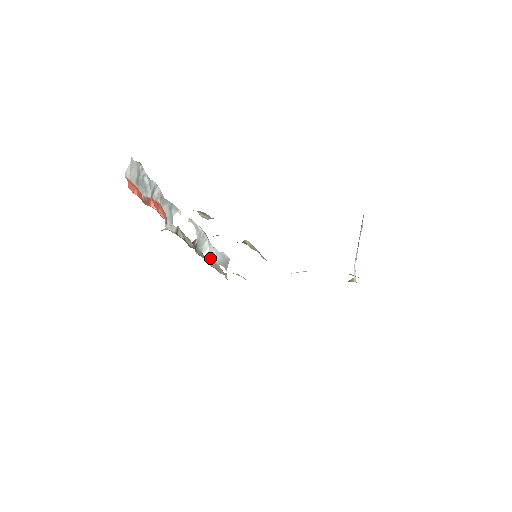
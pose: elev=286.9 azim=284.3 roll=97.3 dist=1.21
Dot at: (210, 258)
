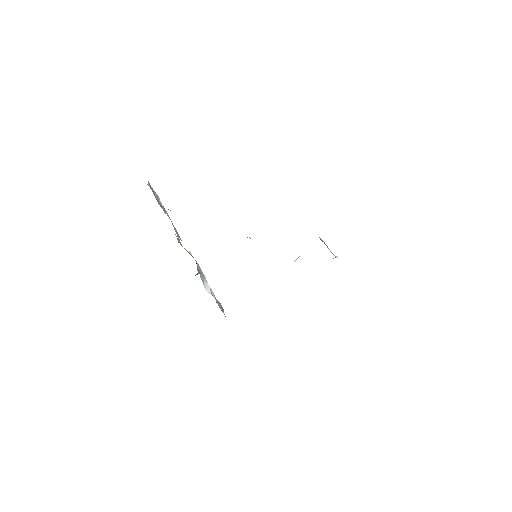
Dot at: (211, 294)
